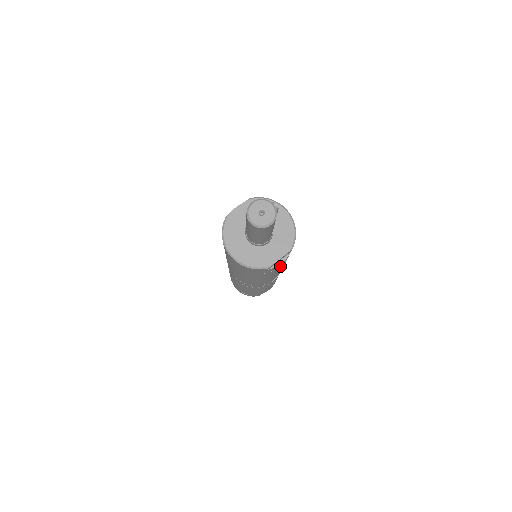
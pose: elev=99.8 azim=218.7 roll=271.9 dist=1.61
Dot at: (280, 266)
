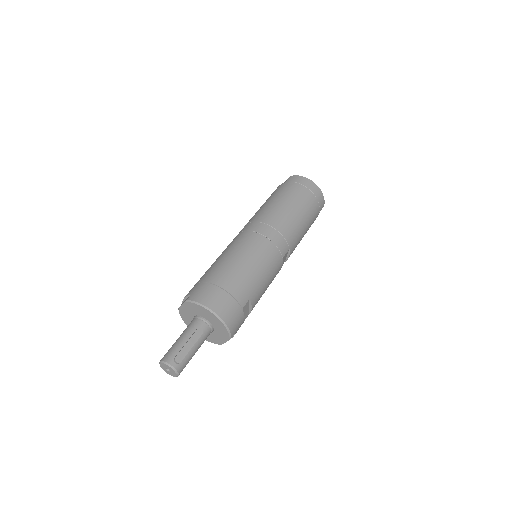
Dot at: occluded
